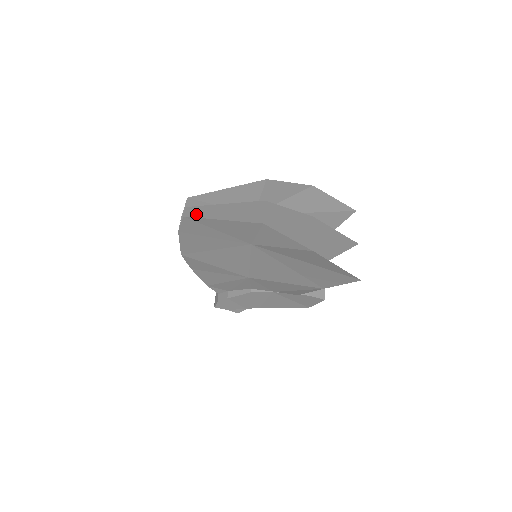
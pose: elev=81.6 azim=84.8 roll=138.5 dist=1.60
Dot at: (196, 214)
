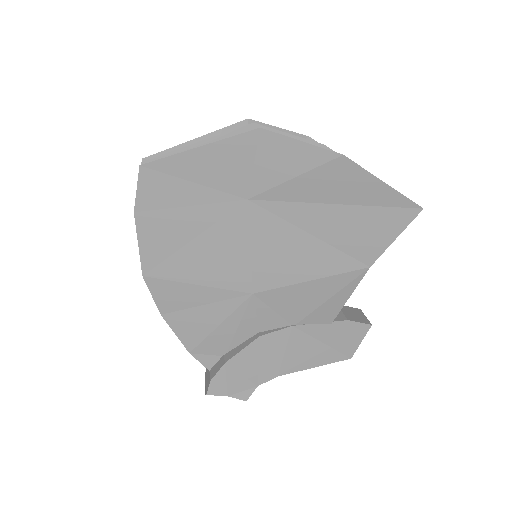
Dot at: occluded
